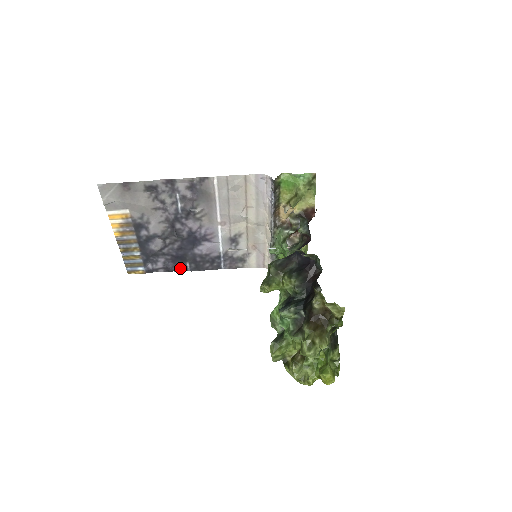
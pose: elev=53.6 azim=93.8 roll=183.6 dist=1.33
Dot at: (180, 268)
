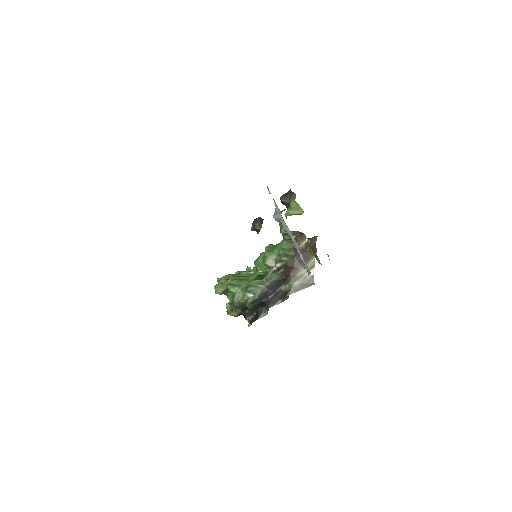
Dot at: occluded
